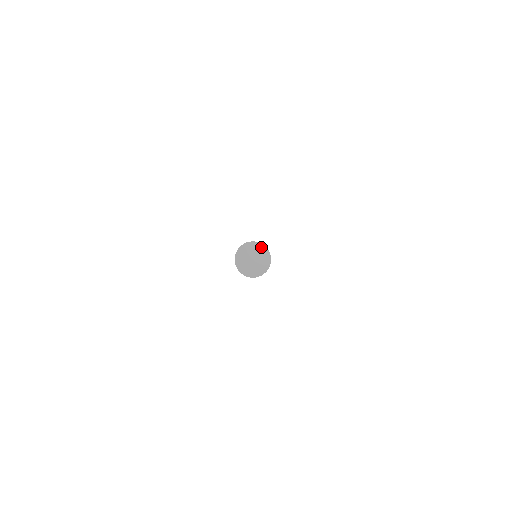
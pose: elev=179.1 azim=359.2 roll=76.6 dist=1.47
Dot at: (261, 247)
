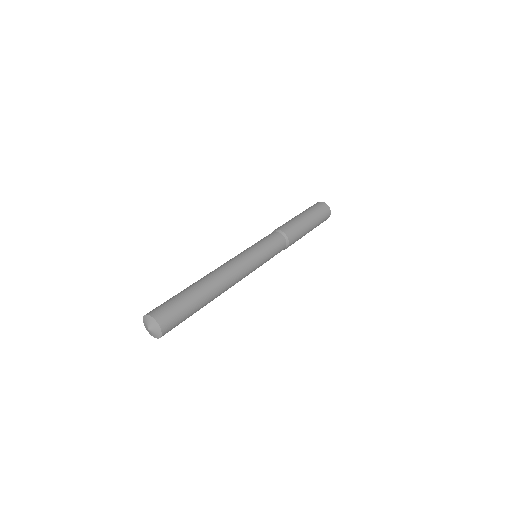
Dot at: (149, 318)
